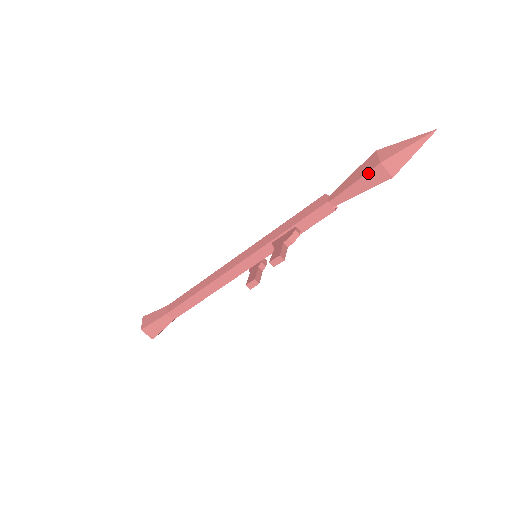
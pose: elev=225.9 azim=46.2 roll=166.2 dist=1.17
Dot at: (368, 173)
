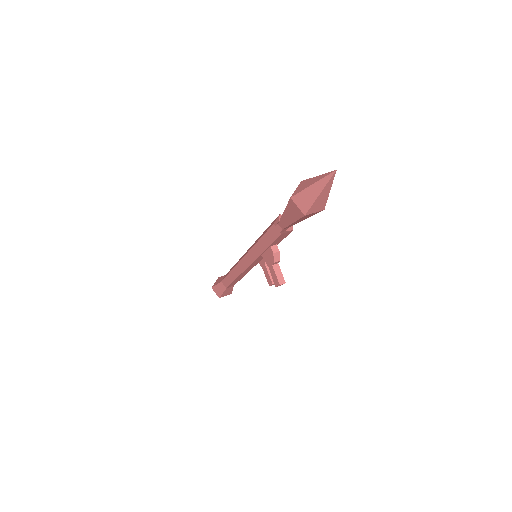
Dot at: (299, 219)
